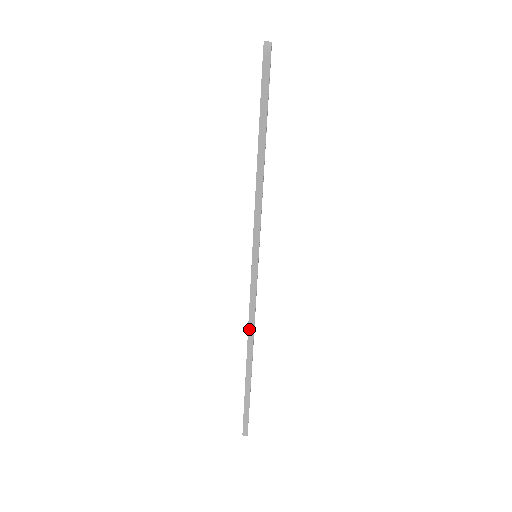
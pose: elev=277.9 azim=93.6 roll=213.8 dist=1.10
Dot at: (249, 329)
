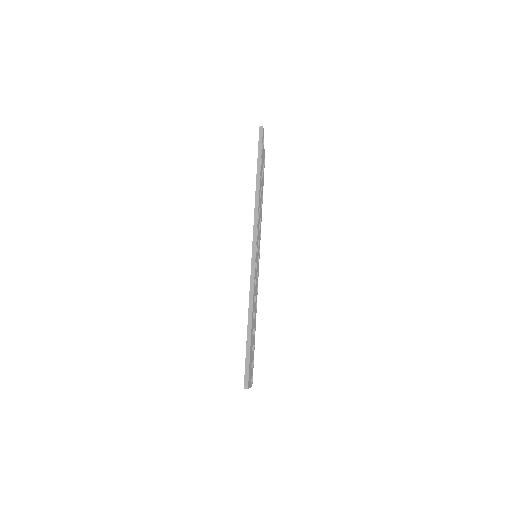
Dot at: (251, 279)
